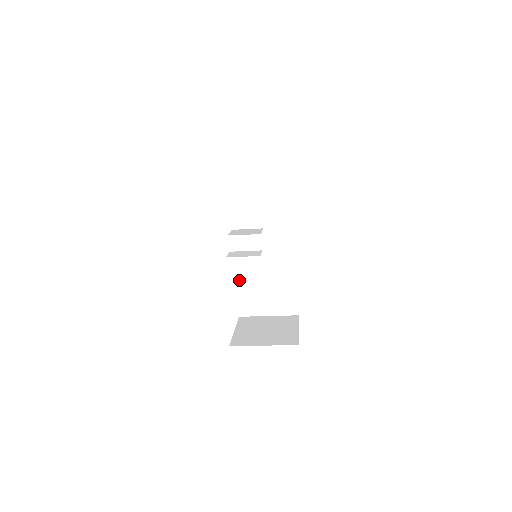
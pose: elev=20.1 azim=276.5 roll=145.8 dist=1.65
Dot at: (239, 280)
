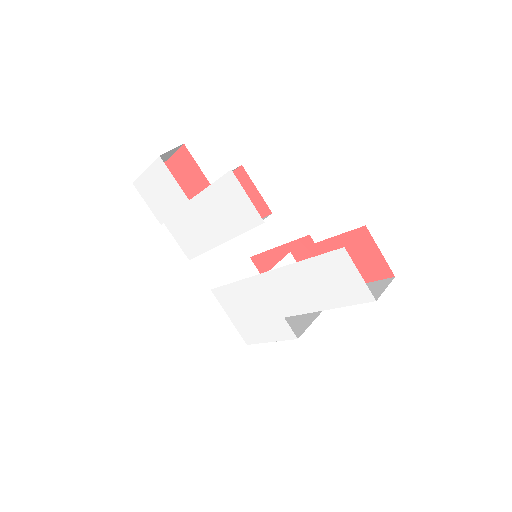
Dot at: occluded
